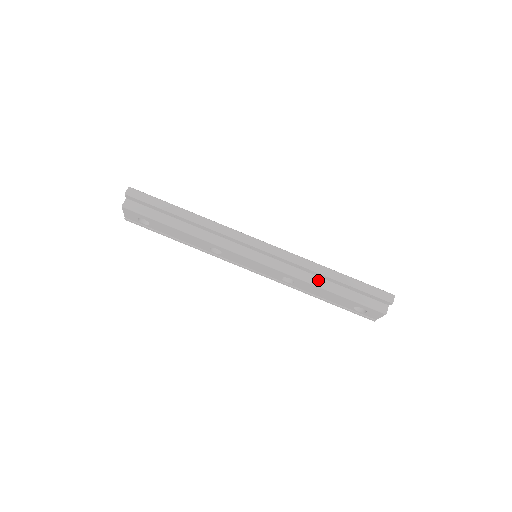
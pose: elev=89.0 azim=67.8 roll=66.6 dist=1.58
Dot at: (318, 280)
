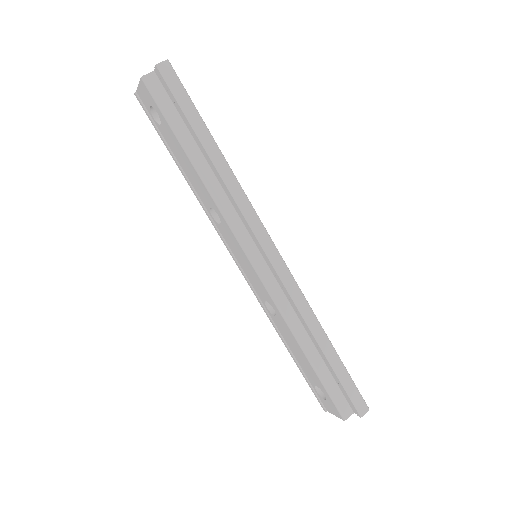
Dot at: (303, 335)
